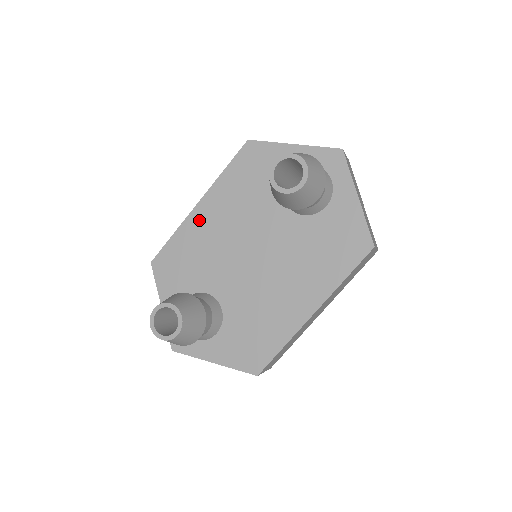
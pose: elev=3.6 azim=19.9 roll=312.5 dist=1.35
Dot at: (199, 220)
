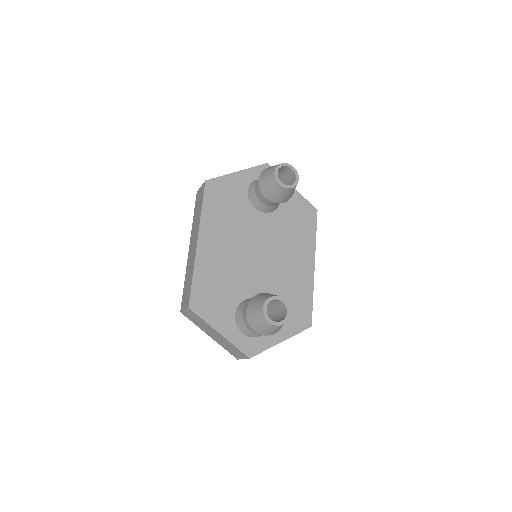
Dot at: (207, 252)
